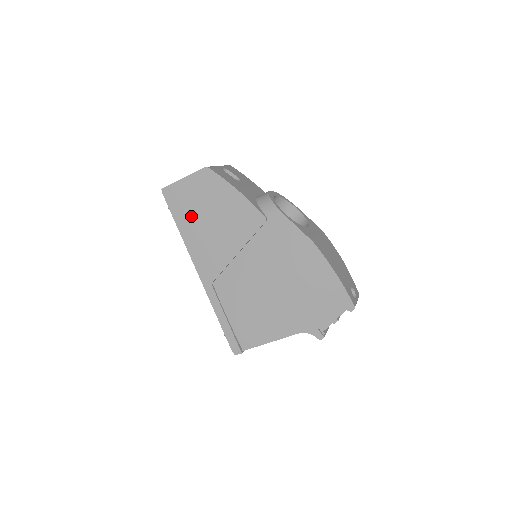
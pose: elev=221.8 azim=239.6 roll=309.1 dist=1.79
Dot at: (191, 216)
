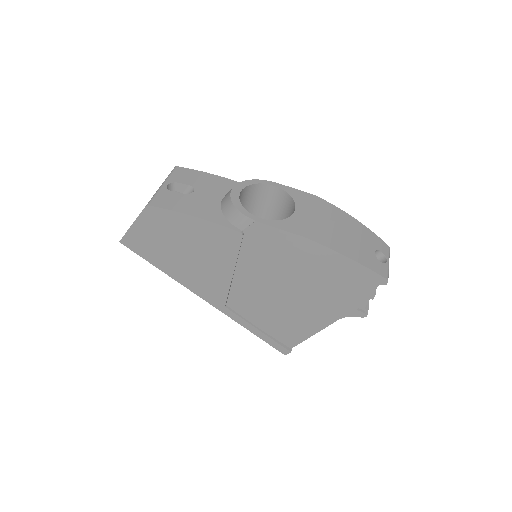
Dot at: (165, 256)
